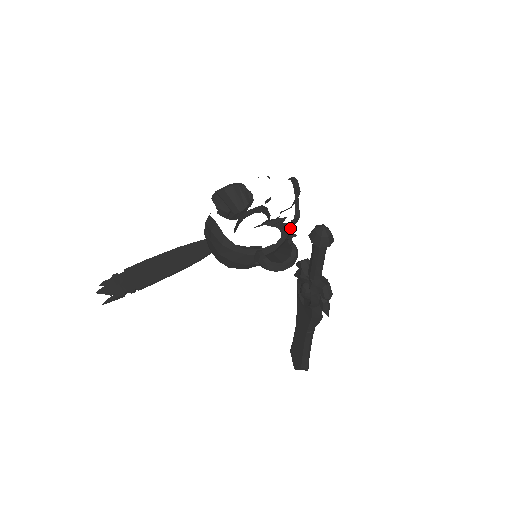
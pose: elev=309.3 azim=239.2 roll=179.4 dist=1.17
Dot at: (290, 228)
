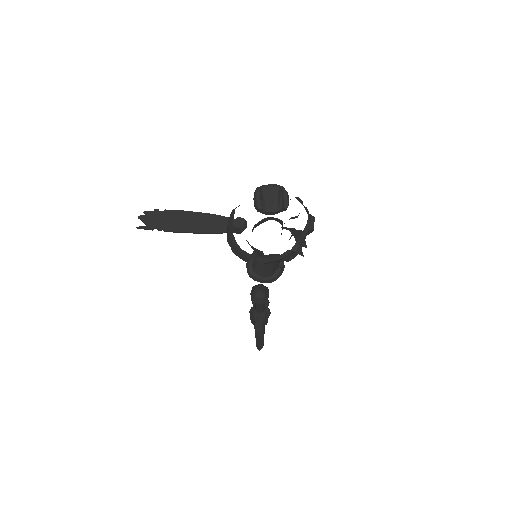
Dot at: (285, 255)
